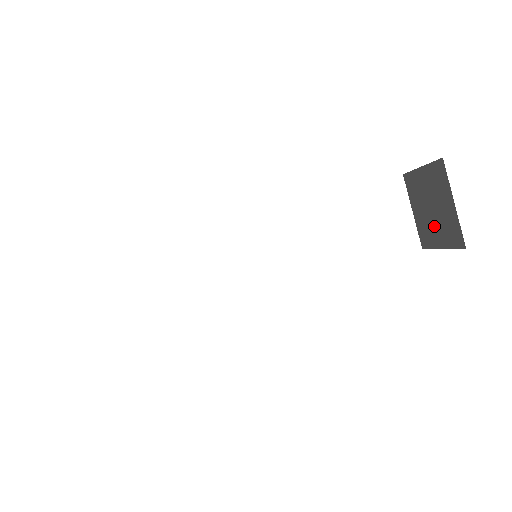
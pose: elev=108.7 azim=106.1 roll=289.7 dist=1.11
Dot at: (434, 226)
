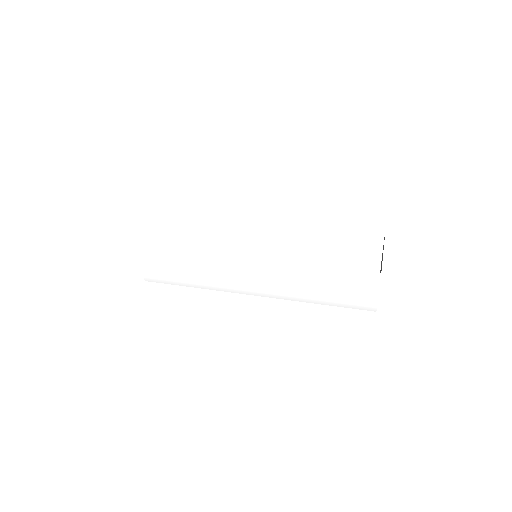
Dot at: occluded
